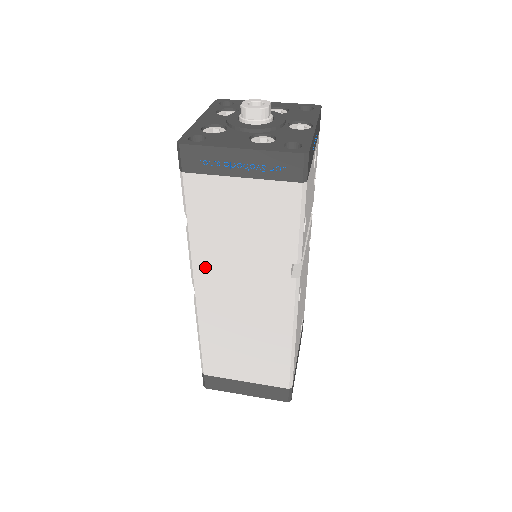
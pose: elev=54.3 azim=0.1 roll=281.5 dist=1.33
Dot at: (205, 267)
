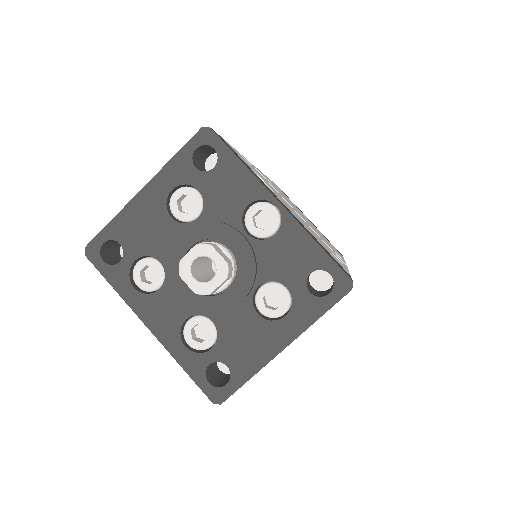
Dot at: occluded
